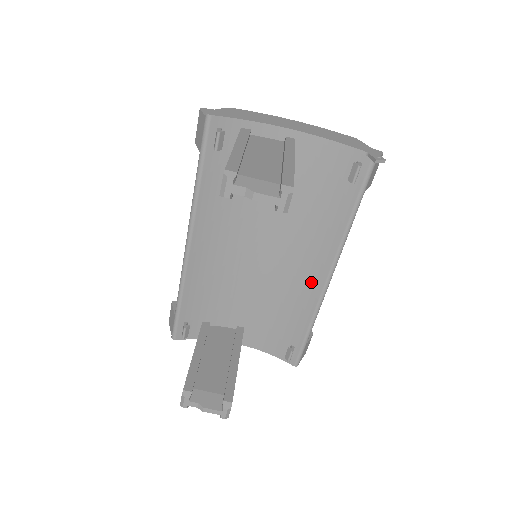
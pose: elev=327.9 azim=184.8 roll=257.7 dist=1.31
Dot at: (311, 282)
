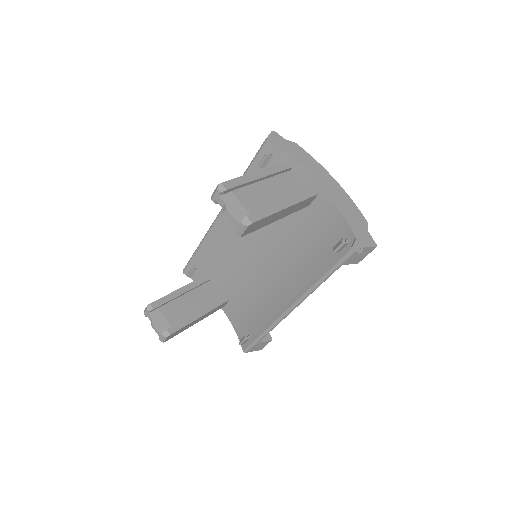
Dot at: (281, 302)
